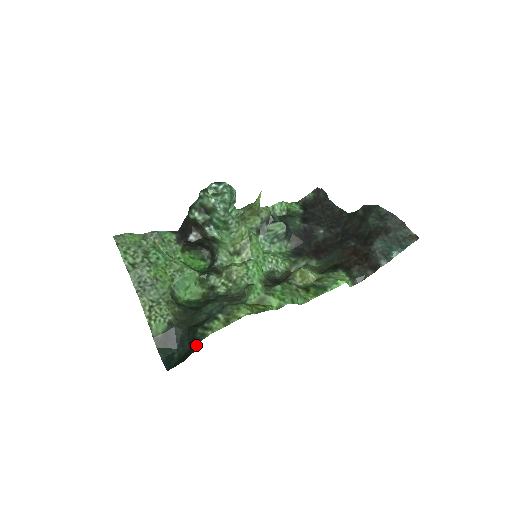
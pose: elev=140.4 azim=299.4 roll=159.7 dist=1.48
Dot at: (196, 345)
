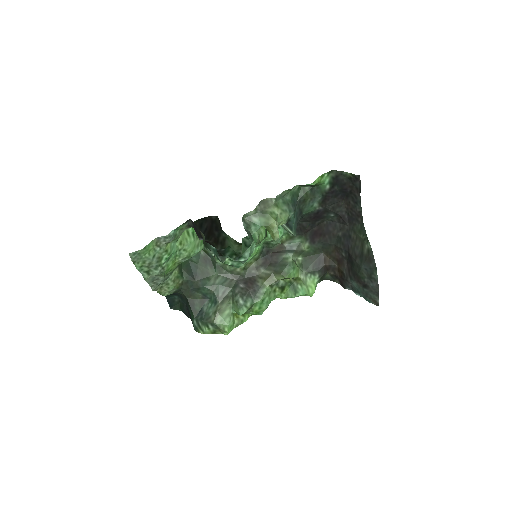
Dot at: occluded
